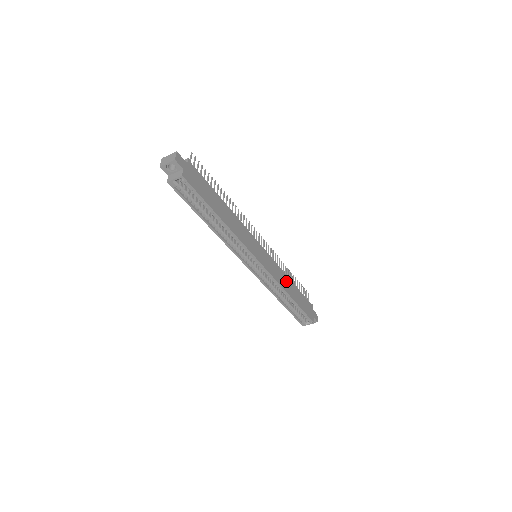
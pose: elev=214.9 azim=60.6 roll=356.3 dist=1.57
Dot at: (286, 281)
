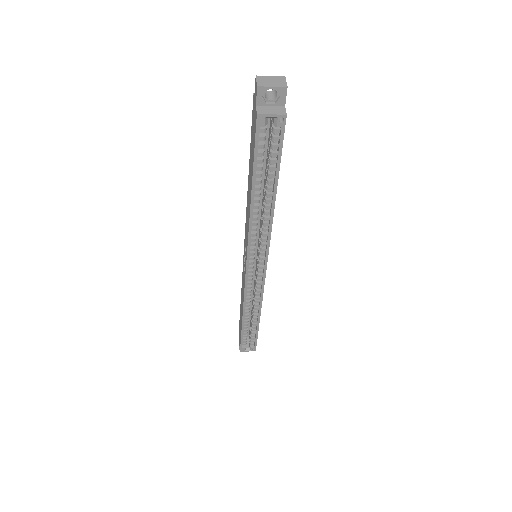
Dot at: occluded
